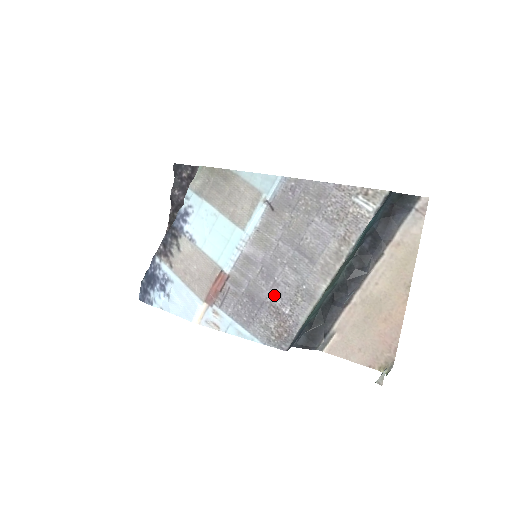
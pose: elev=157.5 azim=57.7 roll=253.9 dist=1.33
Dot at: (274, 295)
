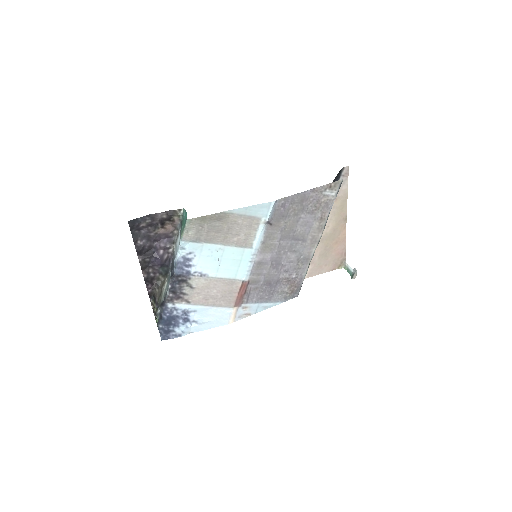
Dot at: (284, 273)
